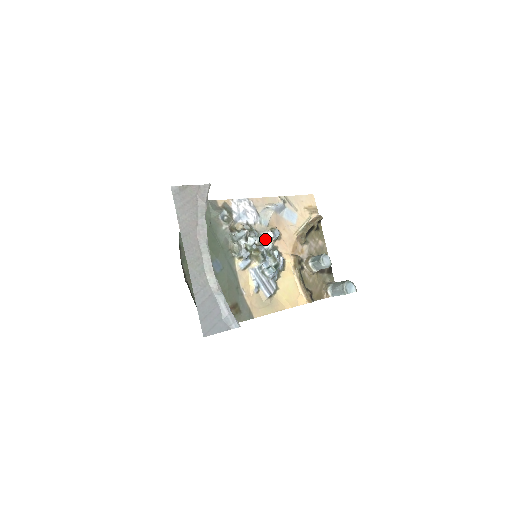
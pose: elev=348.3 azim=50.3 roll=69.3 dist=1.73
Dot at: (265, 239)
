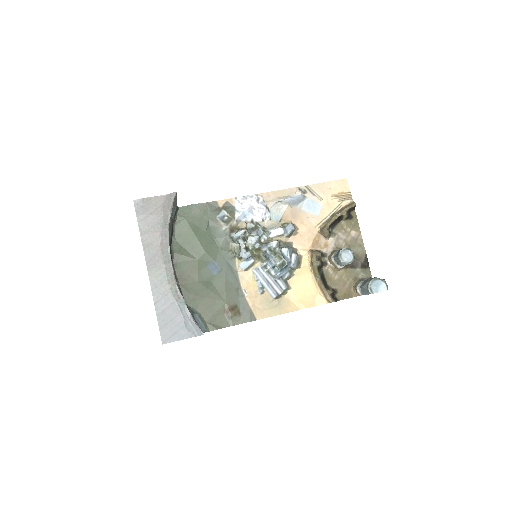
Dot at: (274, 236)
